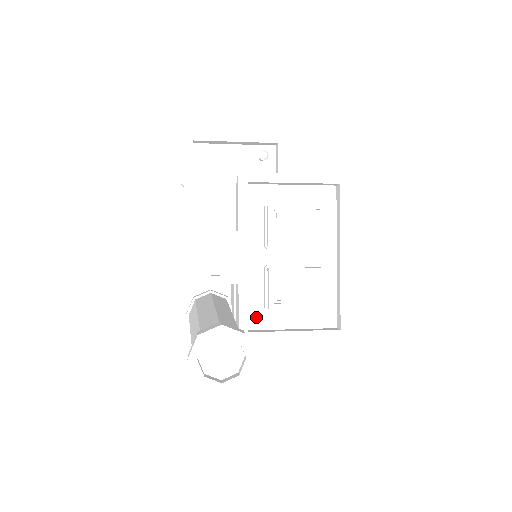
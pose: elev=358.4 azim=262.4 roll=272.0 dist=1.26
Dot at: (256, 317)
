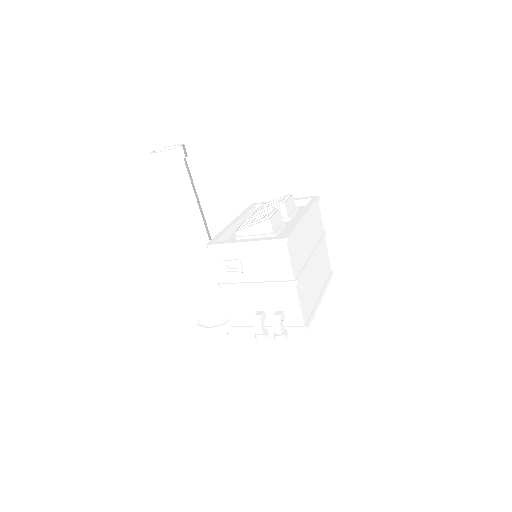
Dot at: occluded
